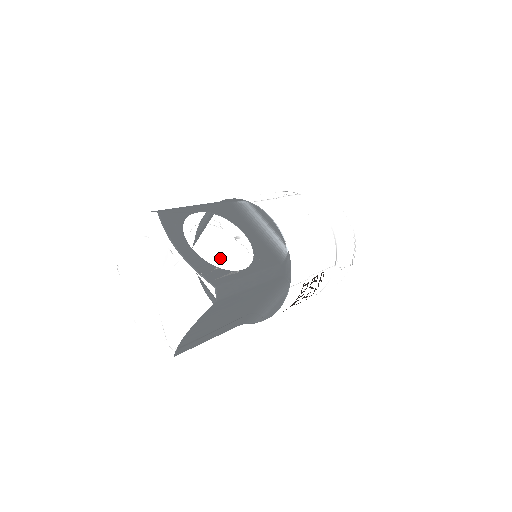
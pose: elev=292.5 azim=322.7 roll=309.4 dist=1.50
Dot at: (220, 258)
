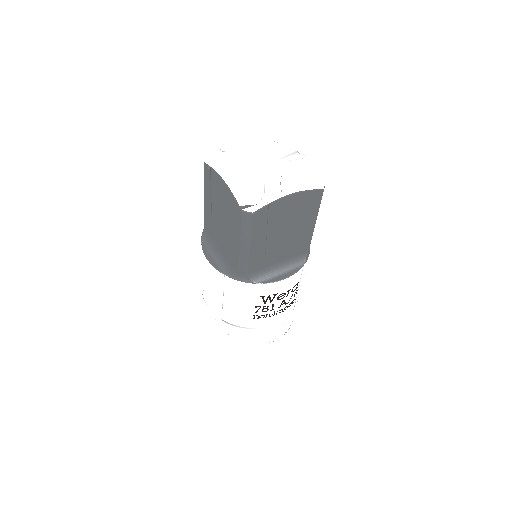
Dot at: occluded
